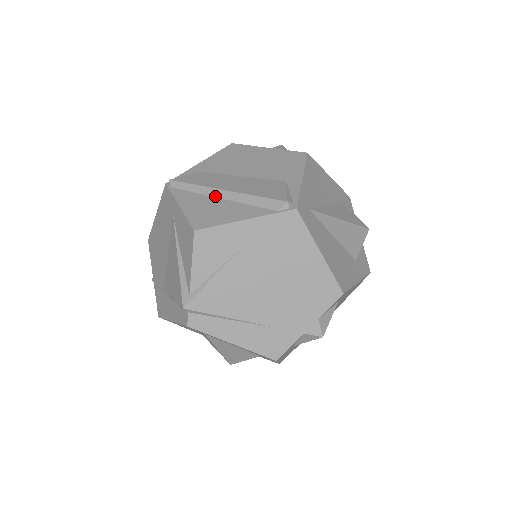
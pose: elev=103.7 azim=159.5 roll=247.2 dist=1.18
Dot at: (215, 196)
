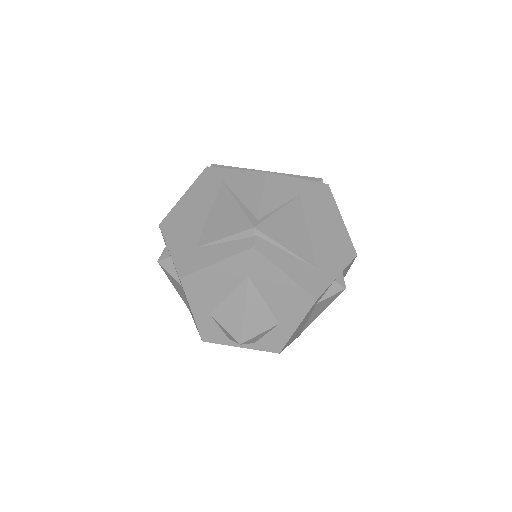
Dot at: occluded
